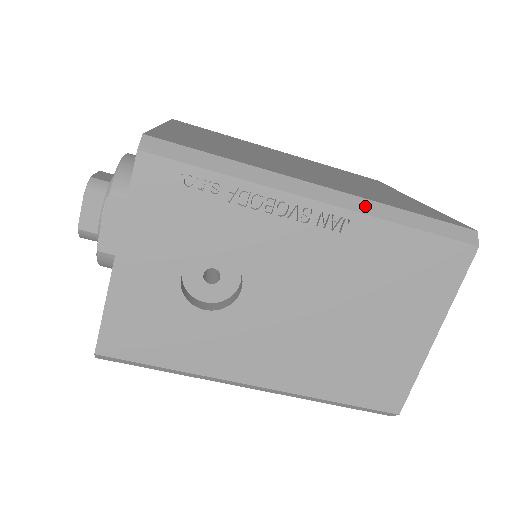
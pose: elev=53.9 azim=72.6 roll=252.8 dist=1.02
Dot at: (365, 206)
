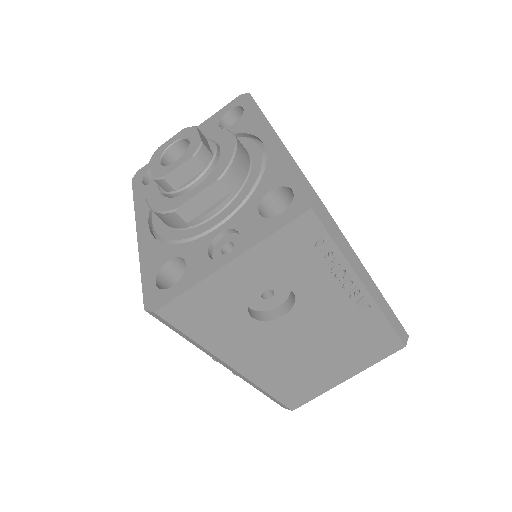
Dot at: (381, 302)
